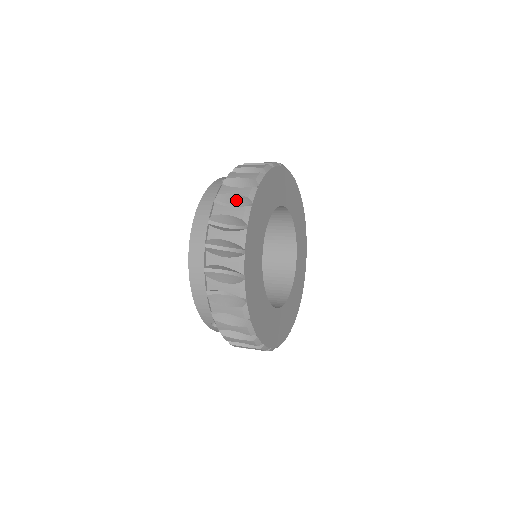
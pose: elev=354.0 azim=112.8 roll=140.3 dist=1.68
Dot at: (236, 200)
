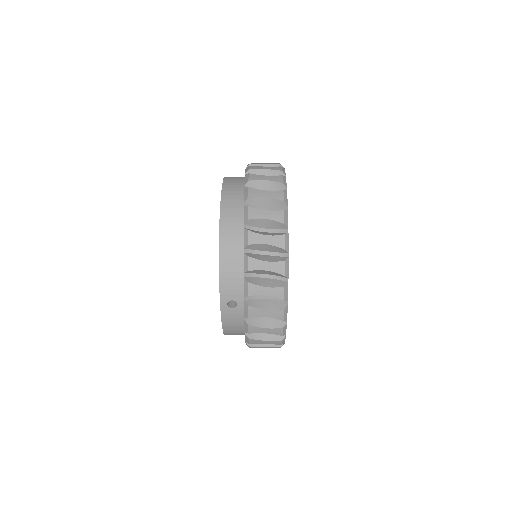
Dot at: (267, 175)
